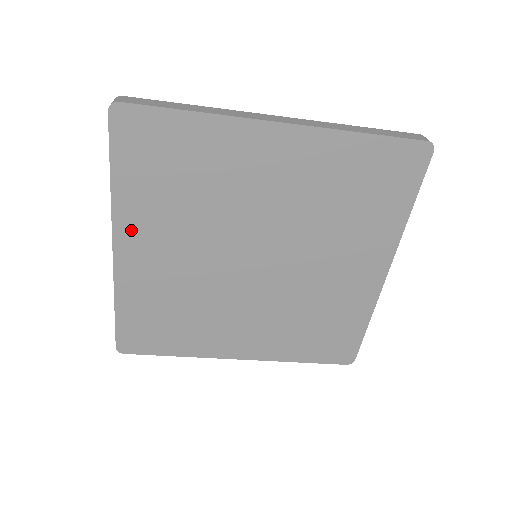
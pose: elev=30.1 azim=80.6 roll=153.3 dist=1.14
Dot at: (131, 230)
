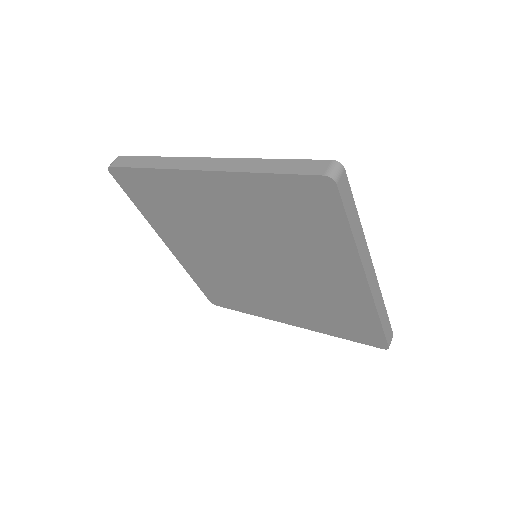
Dot at: (168, 237)
